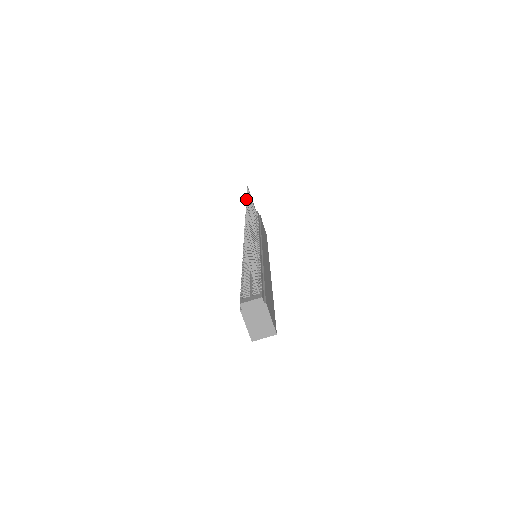
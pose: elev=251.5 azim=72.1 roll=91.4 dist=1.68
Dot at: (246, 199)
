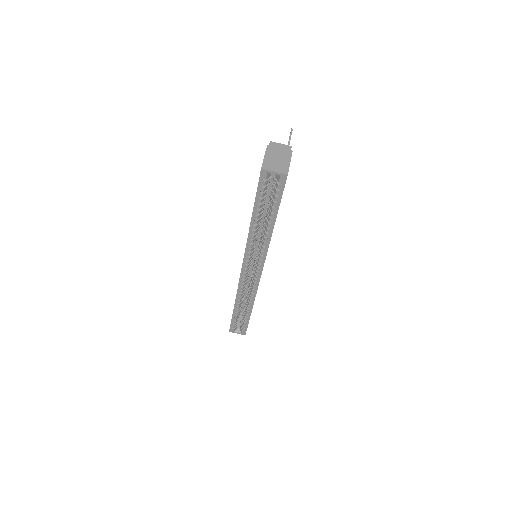
Dot at: occluded
